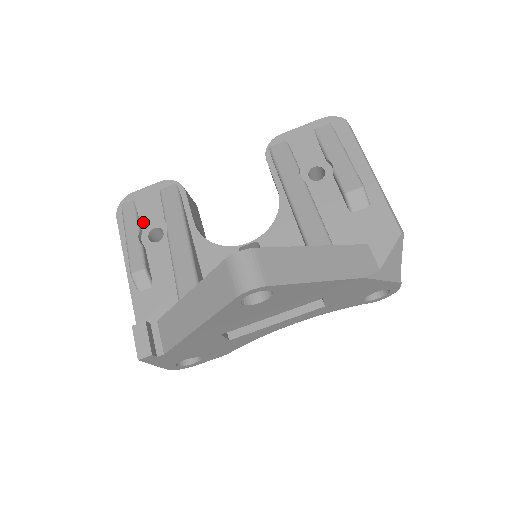
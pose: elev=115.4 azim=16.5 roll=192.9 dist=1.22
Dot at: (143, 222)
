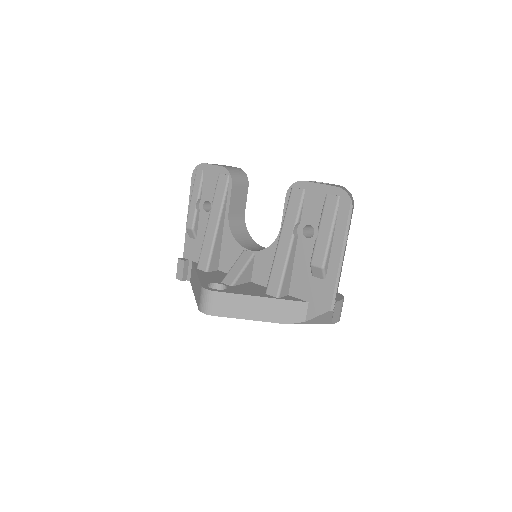
Dot at: (203, 191)
